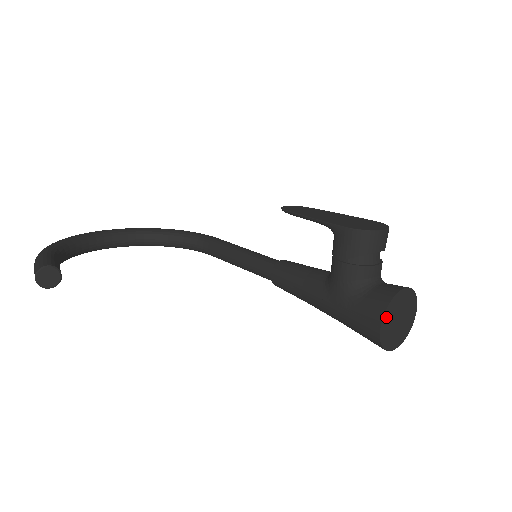
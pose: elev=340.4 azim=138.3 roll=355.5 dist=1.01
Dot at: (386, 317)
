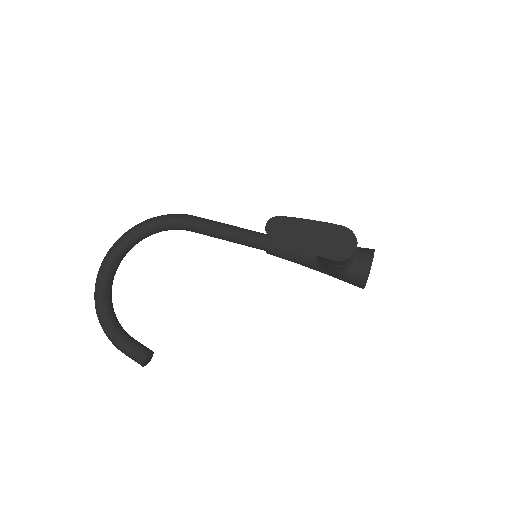
Dot at: occluded
